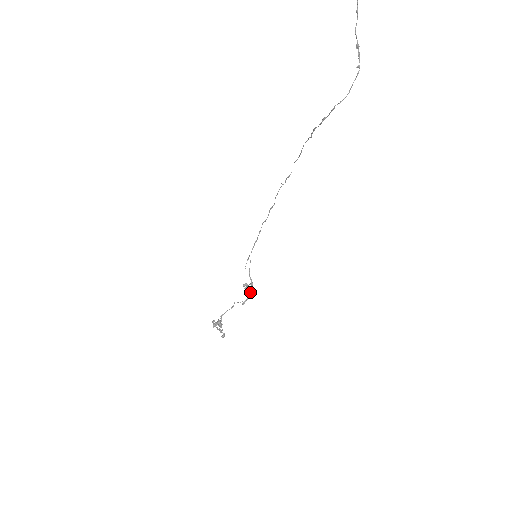
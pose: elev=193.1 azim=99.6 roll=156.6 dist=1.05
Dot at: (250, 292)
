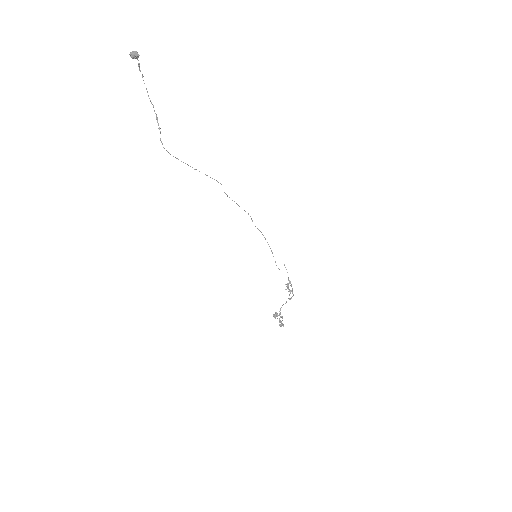
Dot at: (288, 288)
